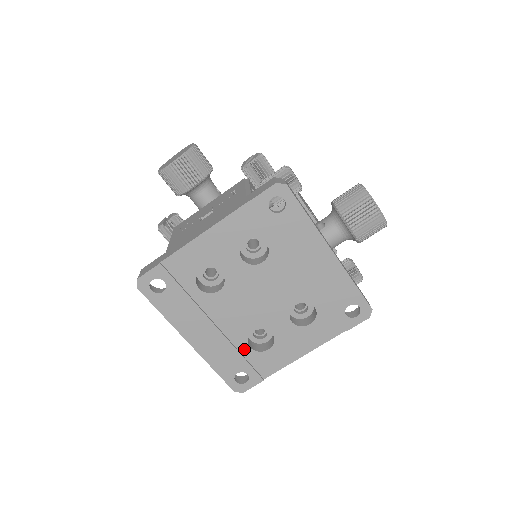
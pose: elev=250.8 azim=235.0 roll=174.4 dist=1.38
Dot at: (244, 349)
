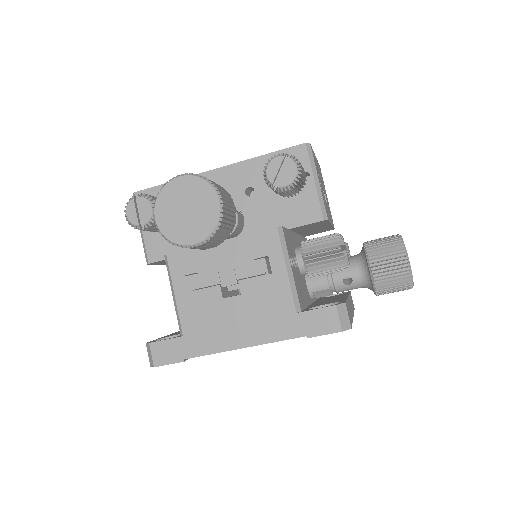
Dot at: occluded
